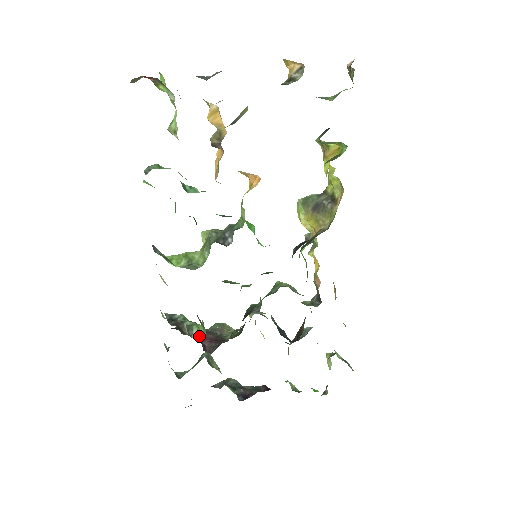
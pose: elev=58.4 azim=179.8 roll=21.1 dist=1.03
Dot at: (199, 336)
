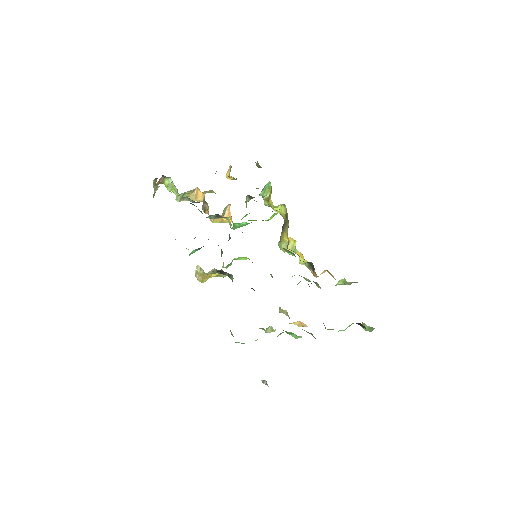
Dot at: occluded
